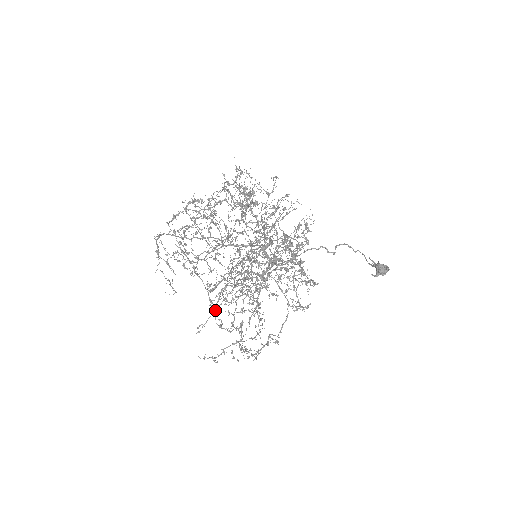
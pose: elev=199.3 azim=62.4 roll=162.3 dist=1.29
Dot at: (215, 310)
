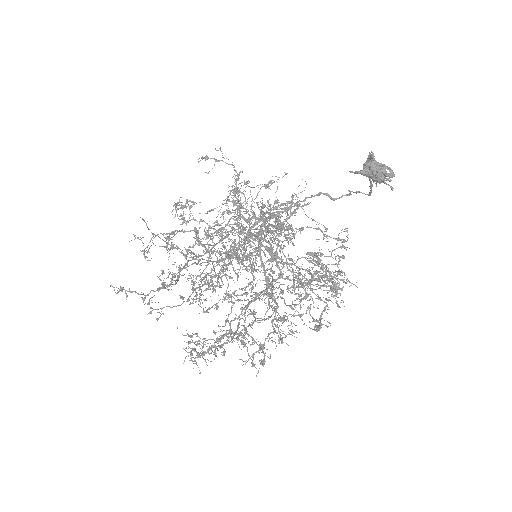
Dot at: occluded
